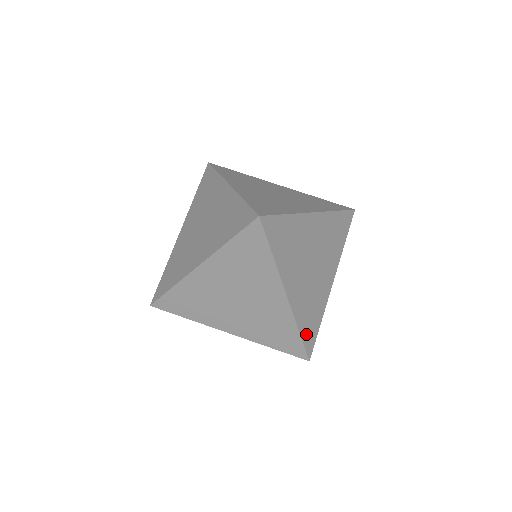
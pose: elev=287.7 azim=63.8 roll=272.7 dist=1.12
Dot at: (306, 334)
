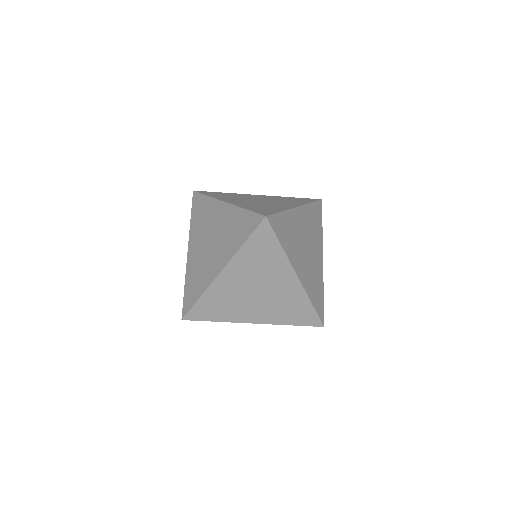
Dot at: (317, 305)
